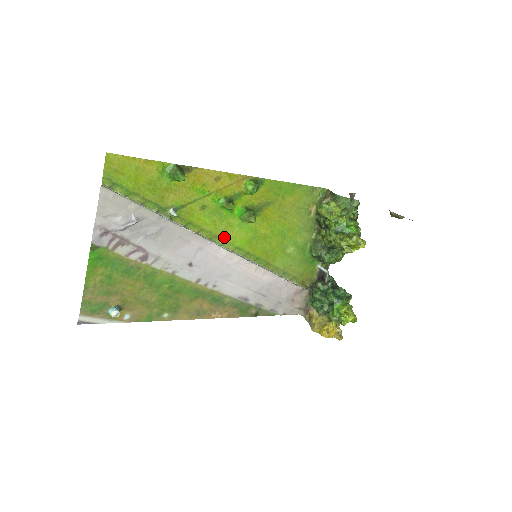
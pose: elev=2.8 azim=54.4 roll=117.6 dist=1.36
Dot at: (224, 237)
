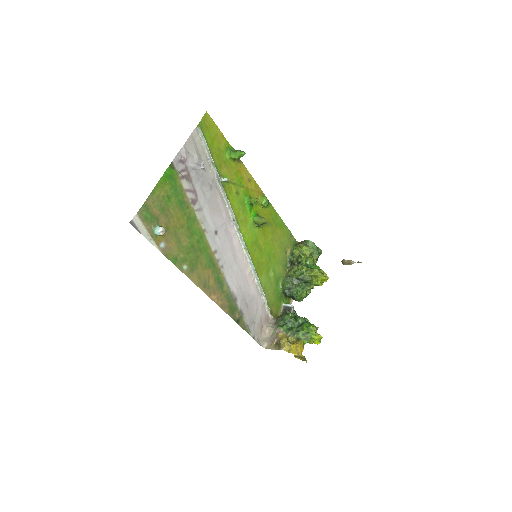
Dot at: (241, 227)
